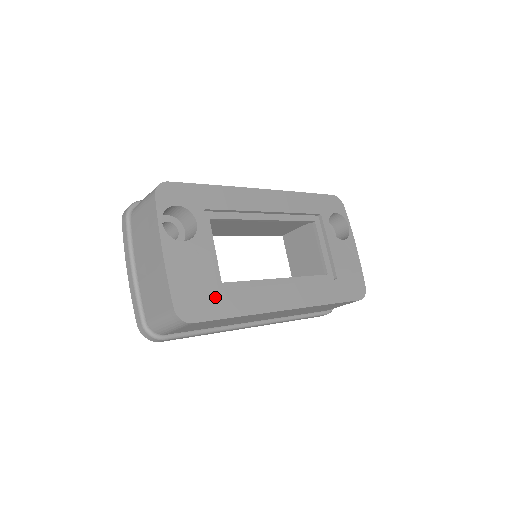
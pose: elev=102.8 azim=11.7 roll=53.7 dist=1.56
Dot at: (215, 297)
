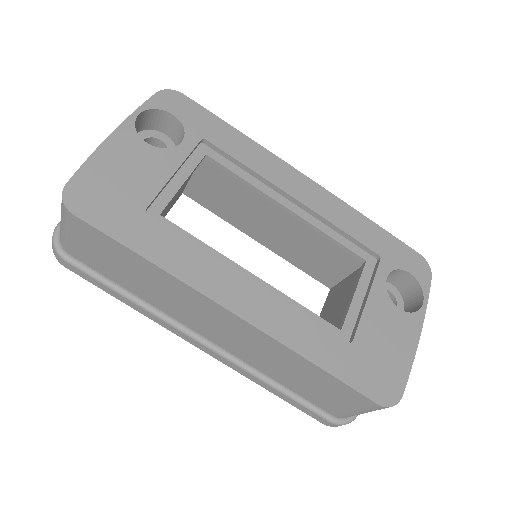
Dot at: (132, 215)
